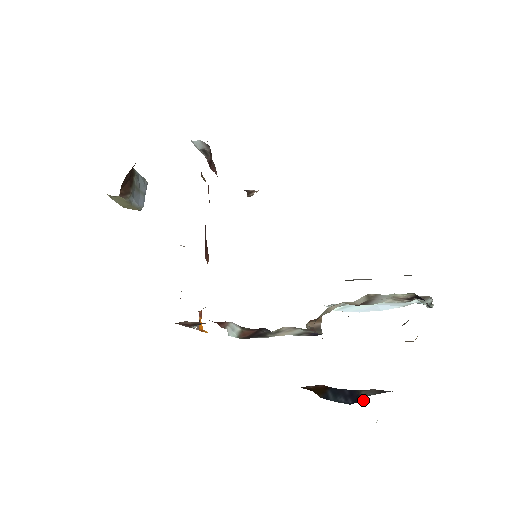
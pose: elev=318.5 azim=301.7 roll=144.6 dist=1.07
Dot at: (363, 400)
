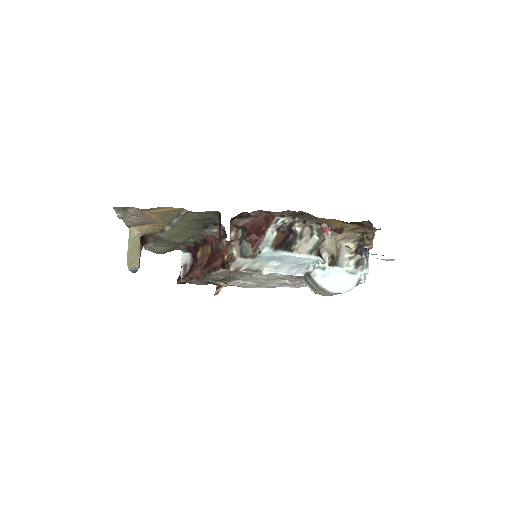
Dot at: occluded
